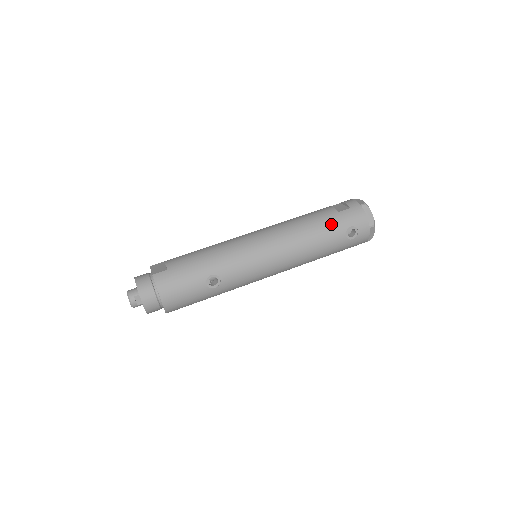
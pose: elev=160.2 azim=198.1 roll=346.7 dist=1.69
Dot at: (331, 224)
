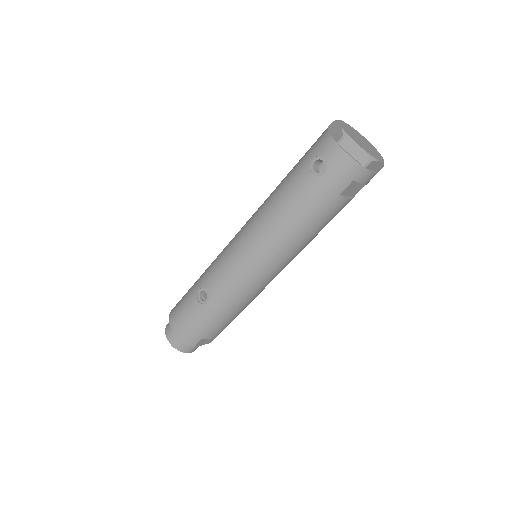
Dot at: (293, 172)
